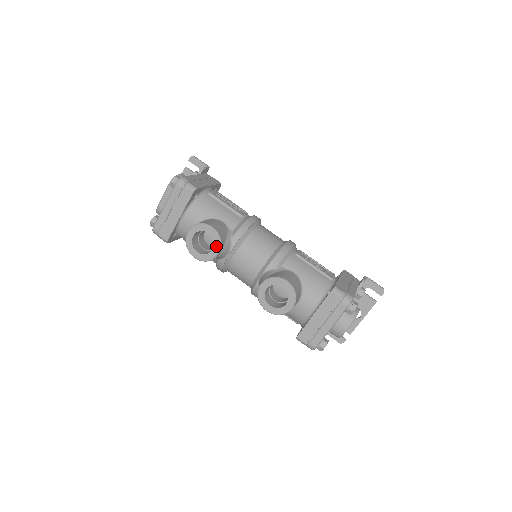
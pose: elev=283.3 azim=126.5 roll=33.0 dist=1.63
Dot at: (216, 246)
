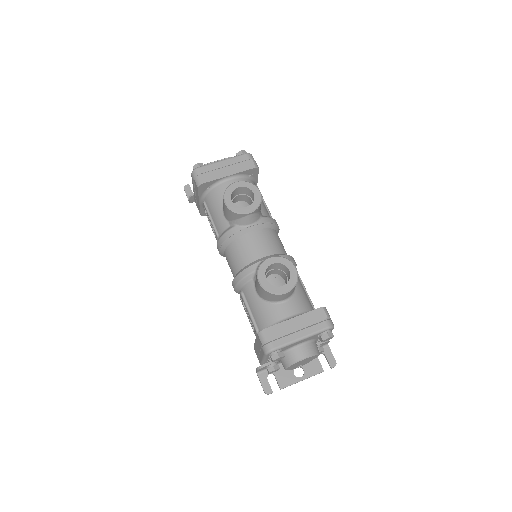
Dot at: (253, 206)
